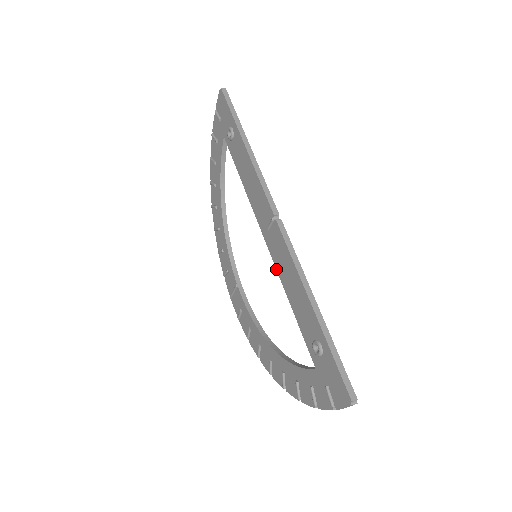
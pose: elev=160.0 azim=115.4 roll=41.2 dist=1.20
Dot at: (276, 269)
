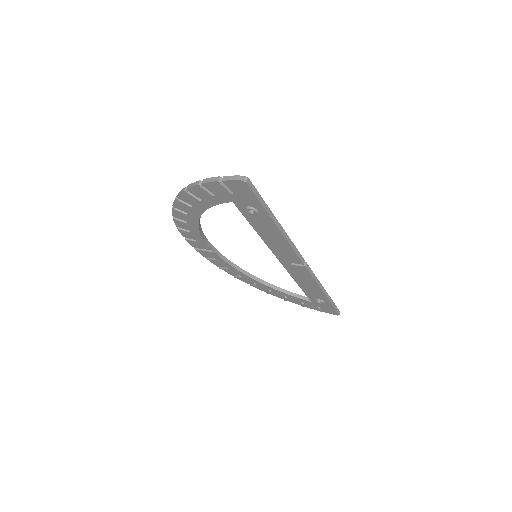
Dot at: occluded
